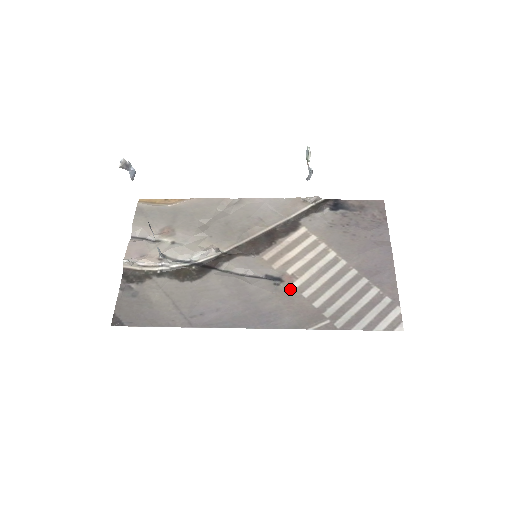
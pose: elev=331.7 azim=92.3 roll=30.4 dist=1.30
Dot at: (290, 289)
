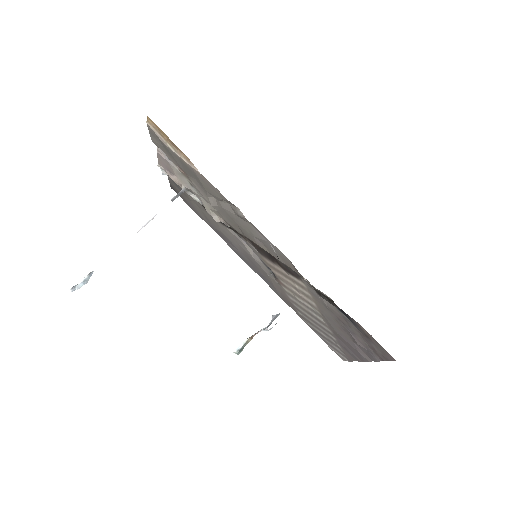
Dot at: (280, 286)
